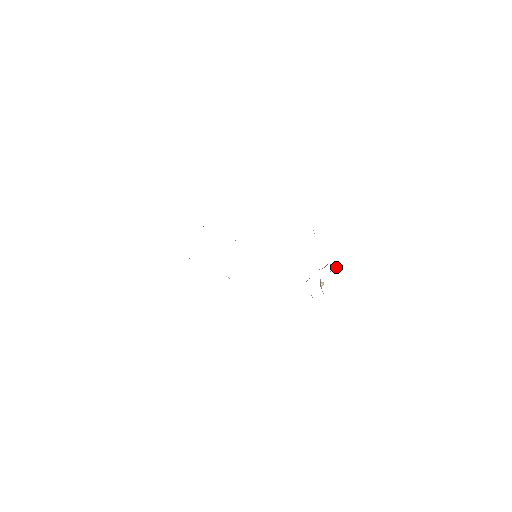
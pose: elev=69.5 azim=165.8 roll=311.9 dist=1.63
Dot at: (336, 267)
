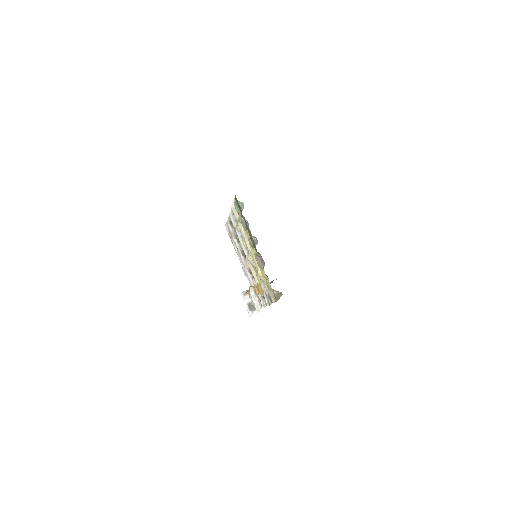
Dot at: occluded
